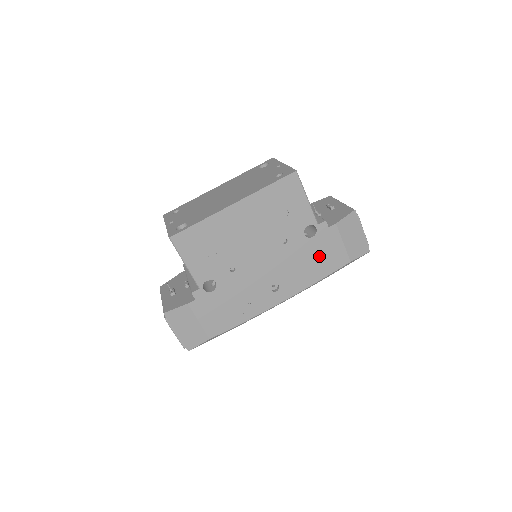
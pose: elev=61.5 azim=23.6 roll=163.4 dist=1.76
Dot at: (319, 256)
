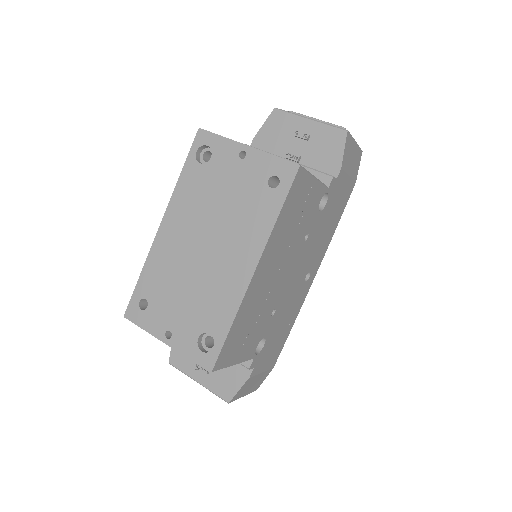
Dot at: (333, 211)
